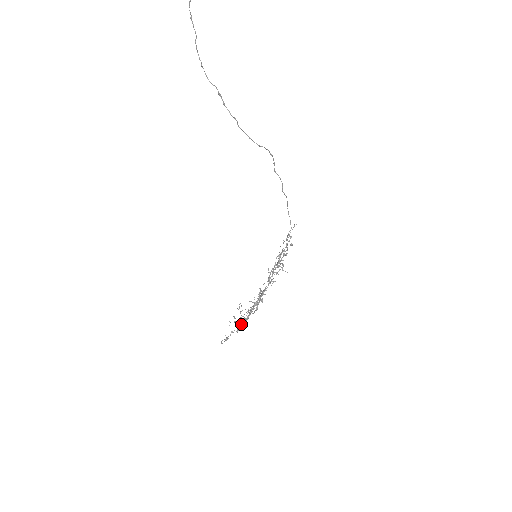
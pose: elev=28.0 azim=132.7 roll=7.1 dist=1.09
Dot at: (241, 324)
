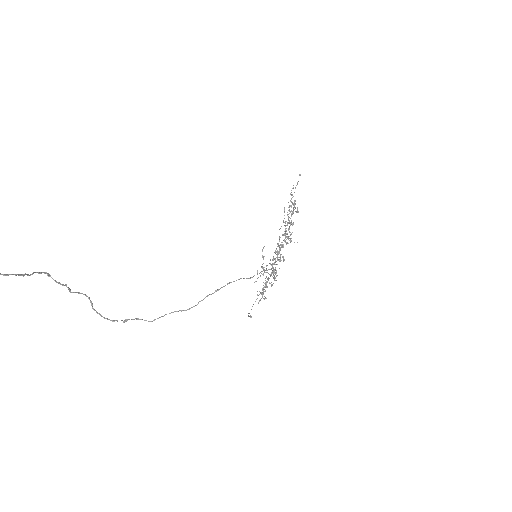
Dot at: occluded
